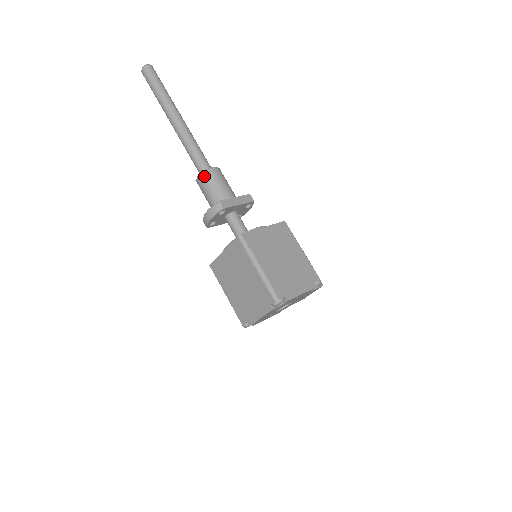
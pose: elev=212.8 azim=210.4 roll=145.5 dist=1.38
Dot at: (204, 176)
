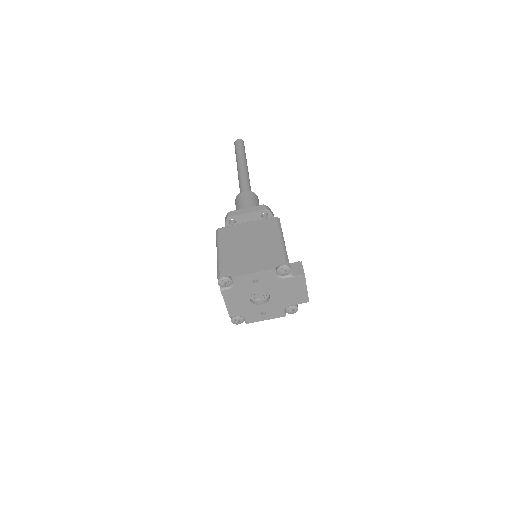
Dot at: (236, 200)
